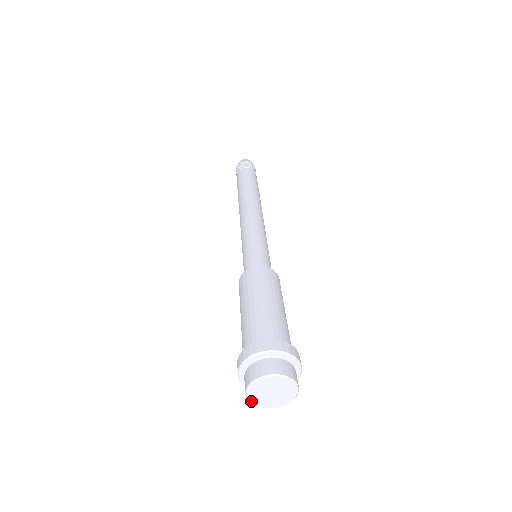
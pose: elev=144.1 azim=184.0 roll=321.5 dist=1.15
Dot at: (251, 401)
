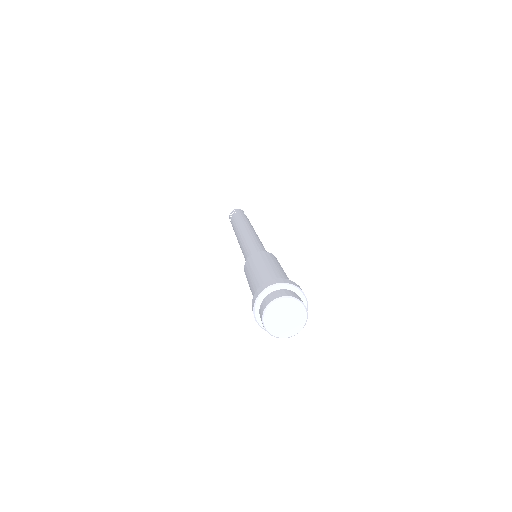
Dot at: (265, 324)
